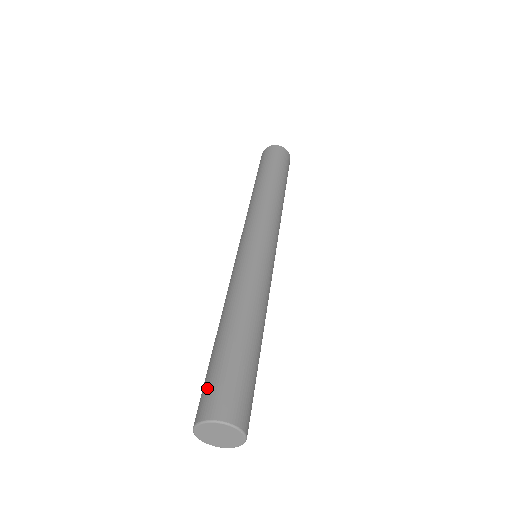
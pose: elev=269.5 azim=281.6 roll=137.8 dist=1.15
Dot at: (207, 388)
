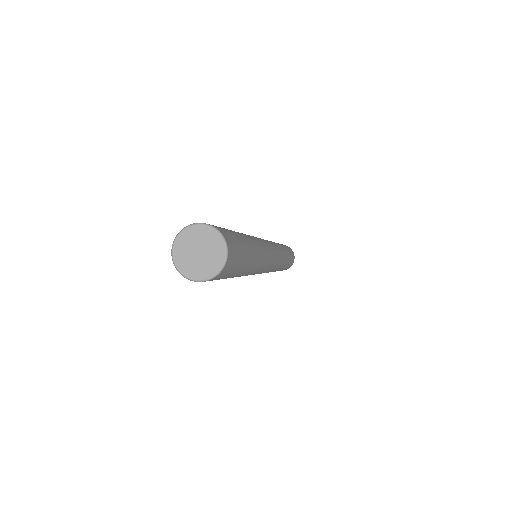
Dot at: occluded
